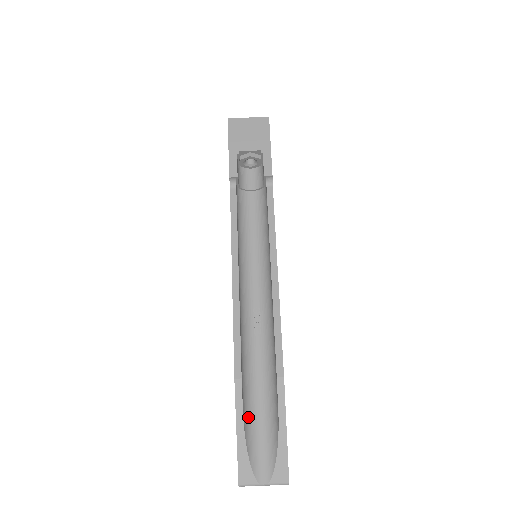
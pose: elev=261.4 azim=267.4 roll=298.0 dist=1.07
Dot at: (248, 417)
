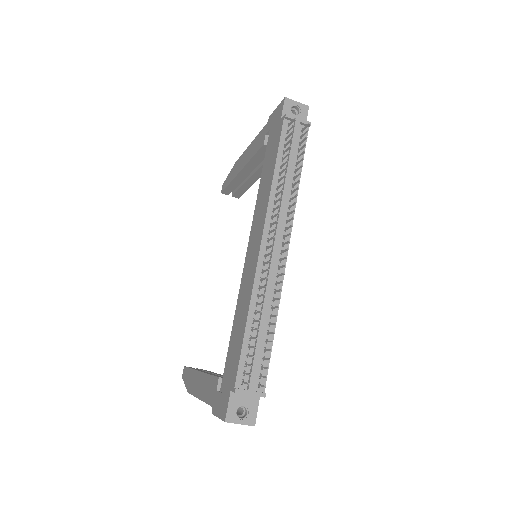
Dot at: occluded
